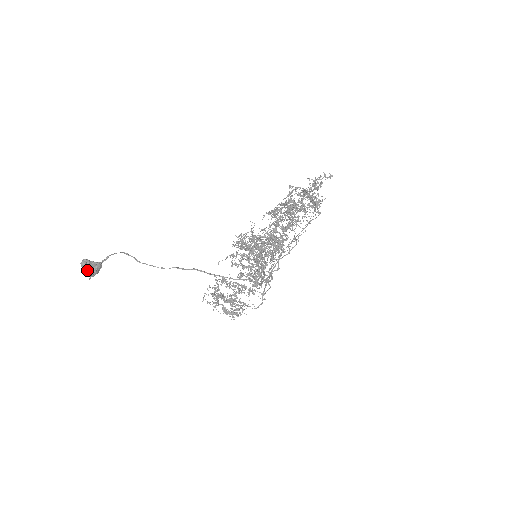
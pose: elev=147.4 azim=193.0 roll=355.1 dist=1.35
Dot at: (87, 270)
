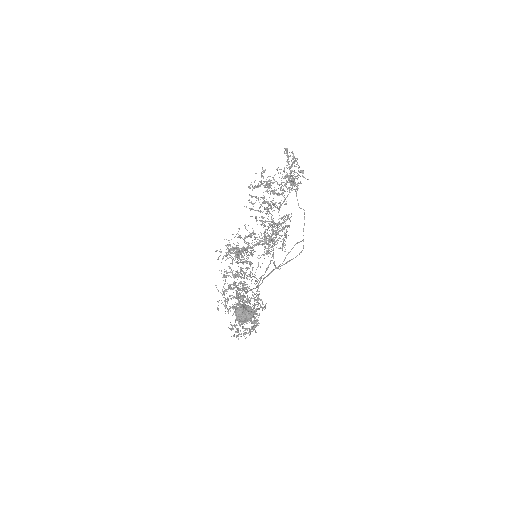
Dot at: (247, 314)
